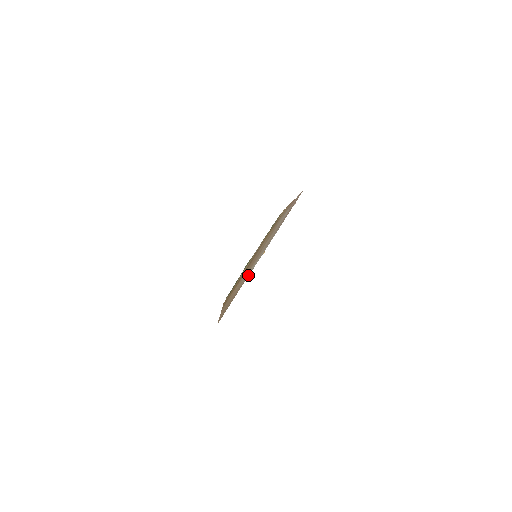
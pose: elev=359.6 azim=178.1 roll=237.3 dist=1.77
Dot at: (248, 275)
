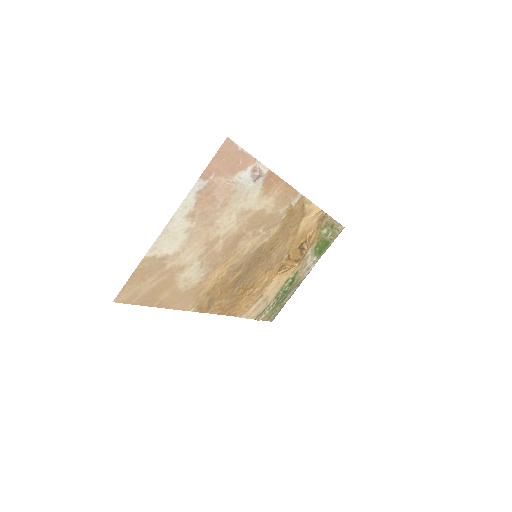
Dot at: (160, 247)
